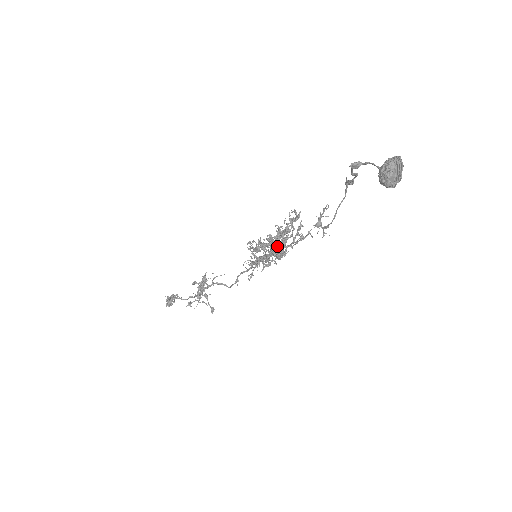
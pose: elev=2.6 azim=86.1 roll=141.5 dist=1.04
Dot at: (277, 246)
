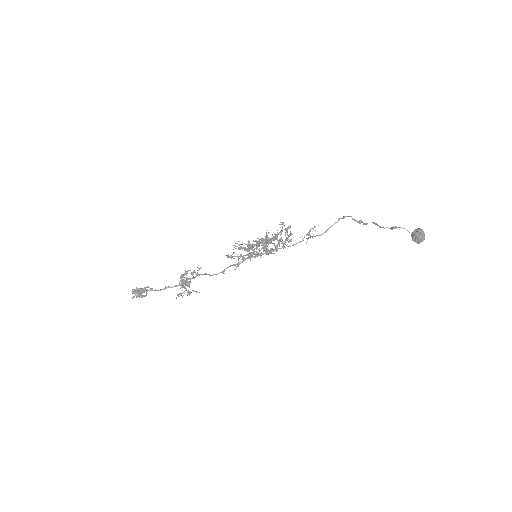
Dot at: occluded
